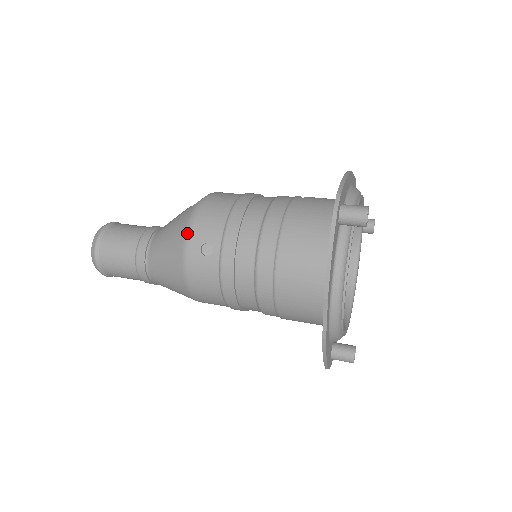
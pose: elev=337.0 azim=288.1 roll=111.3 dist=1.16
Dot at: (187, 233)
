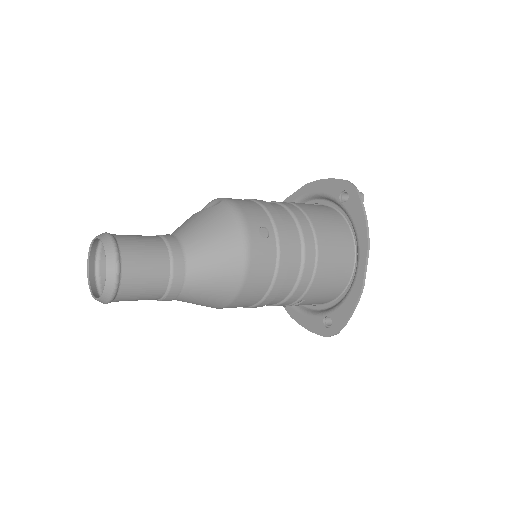
Dot at: (242, 220)
